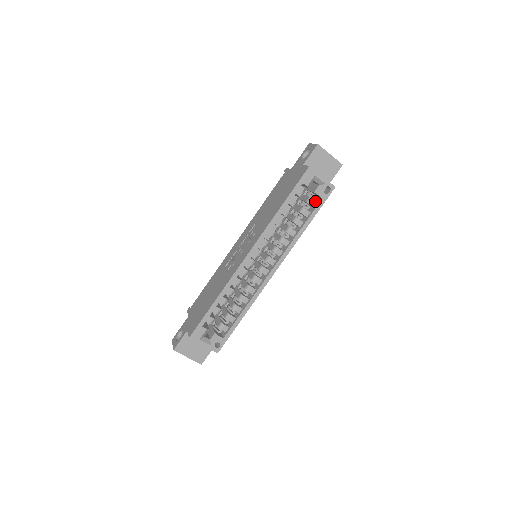
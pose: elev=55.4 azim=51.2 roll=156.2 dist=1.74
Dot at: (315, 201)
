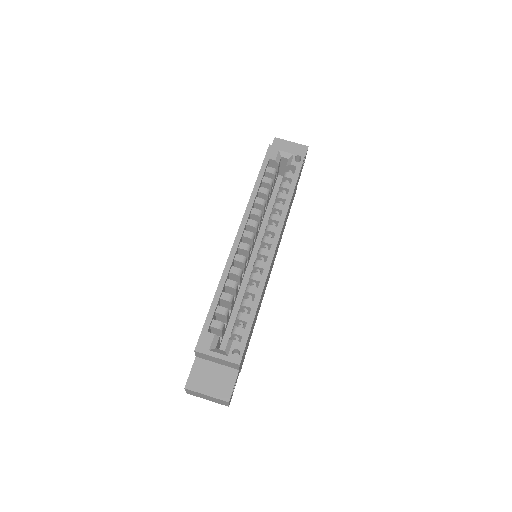
Dot at: (291, 173)
